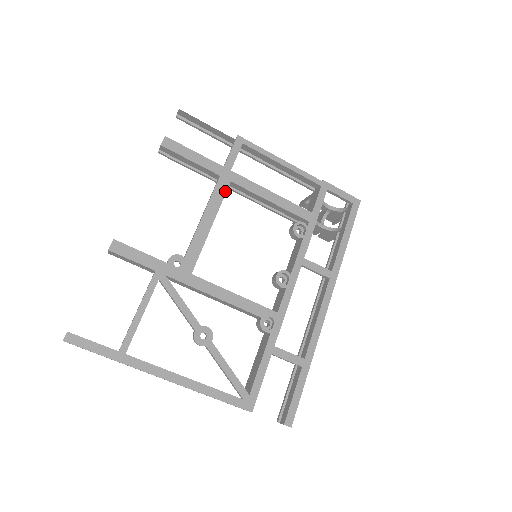
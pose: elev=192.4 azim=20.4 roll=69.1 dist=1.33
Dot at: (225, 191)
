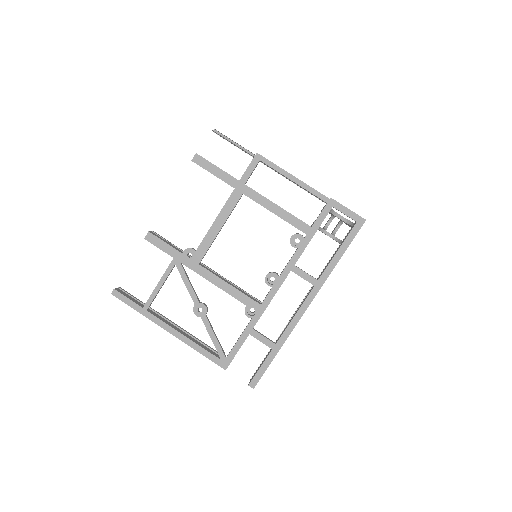
Dot at: (236, 202)
